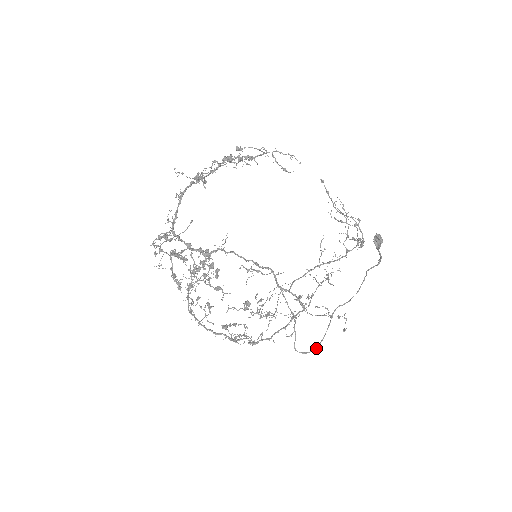
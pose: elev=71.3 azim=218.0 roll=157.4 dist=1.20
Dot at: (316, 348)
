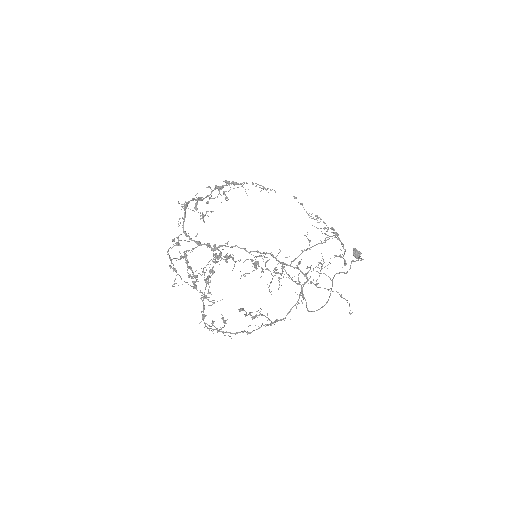
Dot at: (326, 302)
